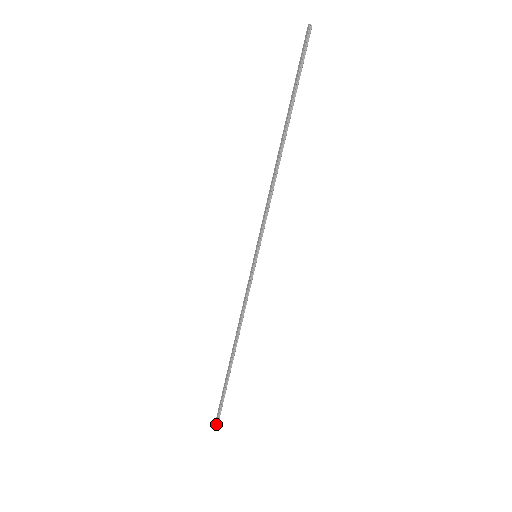
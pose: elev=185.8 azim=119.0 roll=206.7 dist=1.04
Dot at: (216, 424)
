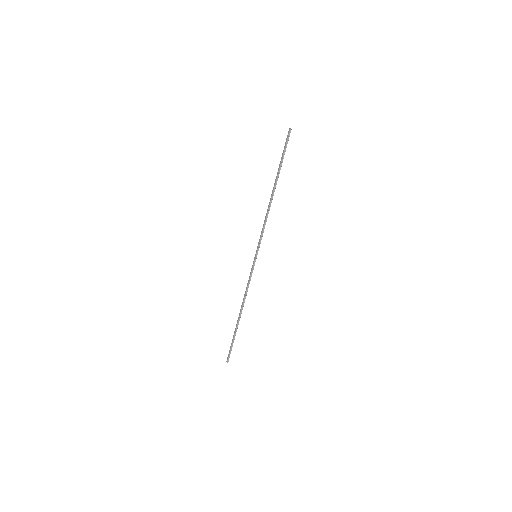
Dot at: (228, 359)
